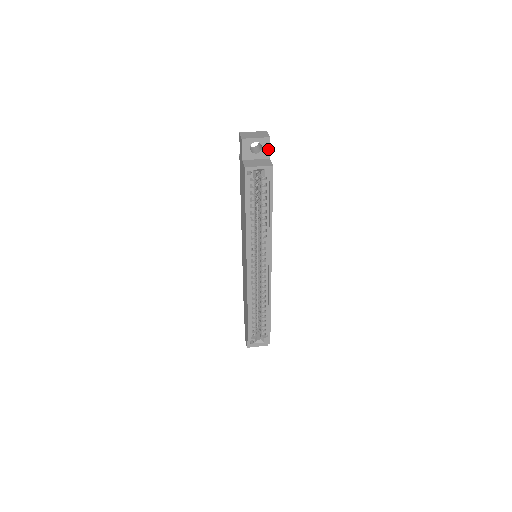
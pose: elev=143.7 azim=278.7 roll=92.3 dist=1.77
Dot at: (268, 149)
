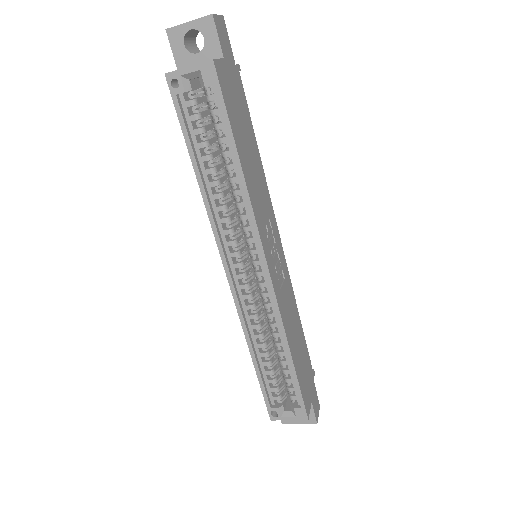
Dot at: (216, 40)
